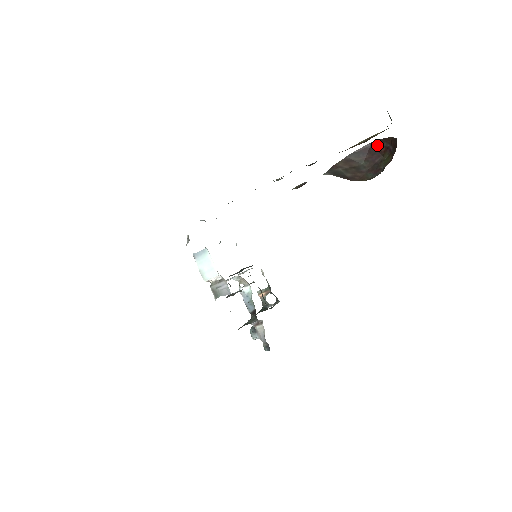
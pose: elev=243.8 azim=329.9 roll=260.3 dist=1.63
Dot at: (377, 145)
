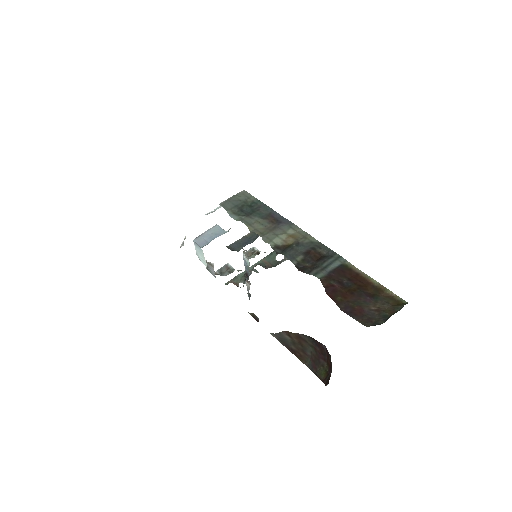
Dot at: (328, 354)
